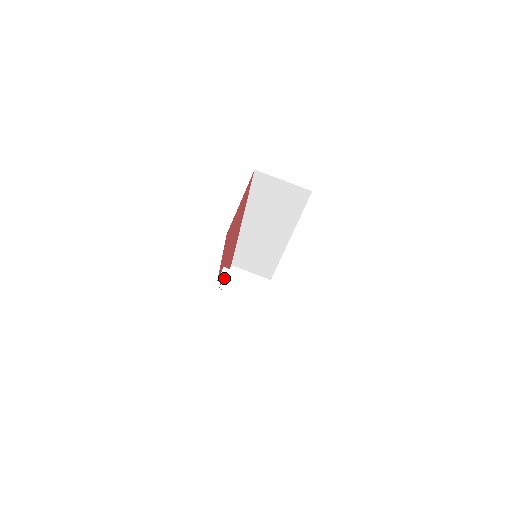
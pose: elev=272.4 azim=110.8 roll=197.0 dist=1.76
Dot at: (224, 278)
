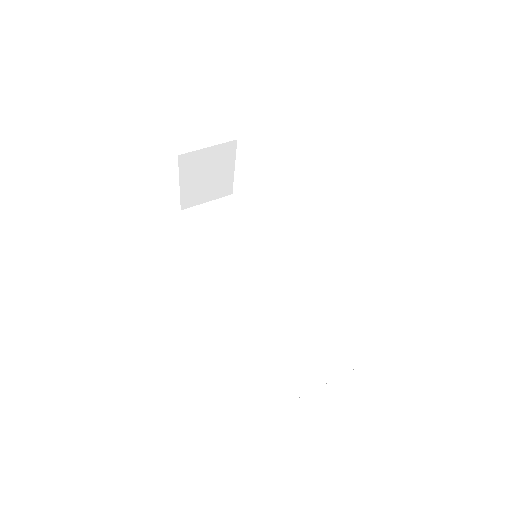
Dot at: occluded
